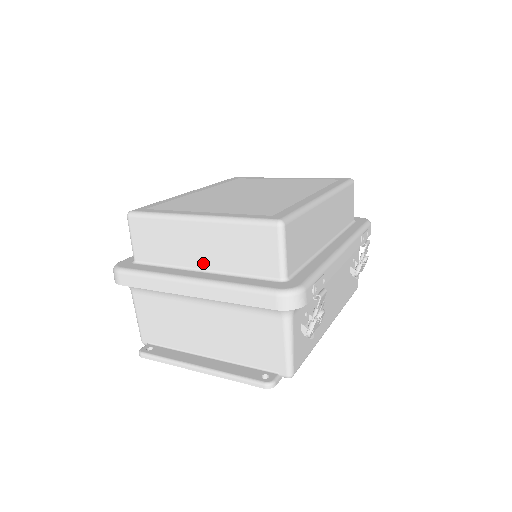
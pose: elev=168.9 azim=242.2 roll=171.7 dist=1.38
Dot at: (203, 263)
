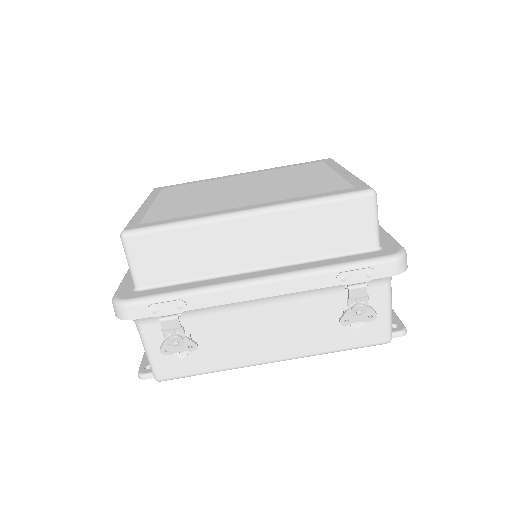
Dot at: occluded
